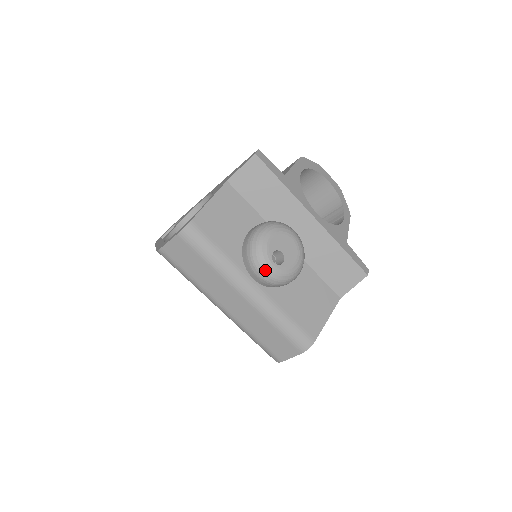
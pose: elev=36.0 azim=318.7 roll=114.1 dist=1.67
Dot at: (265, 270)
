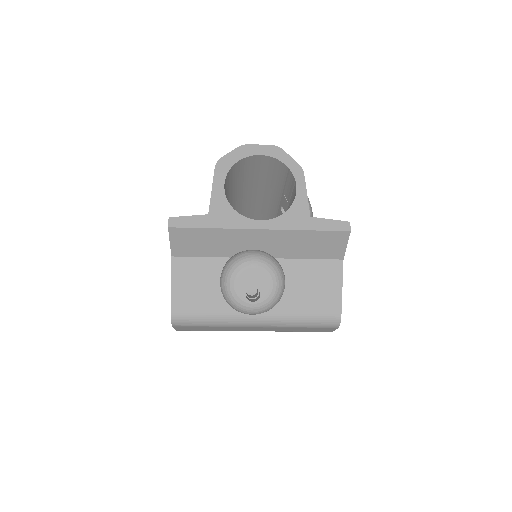
Dot at: (251, 311)
